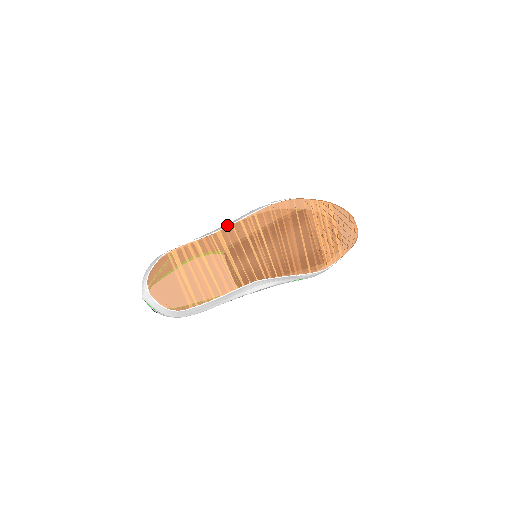
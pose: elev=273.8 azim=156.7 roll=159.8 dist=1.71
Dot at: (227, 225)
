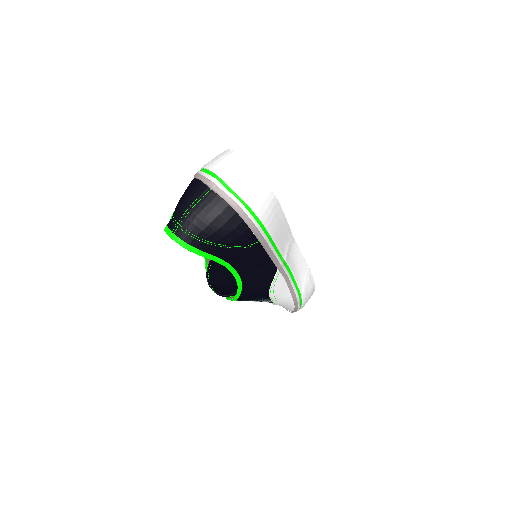
Dot at: occluded
